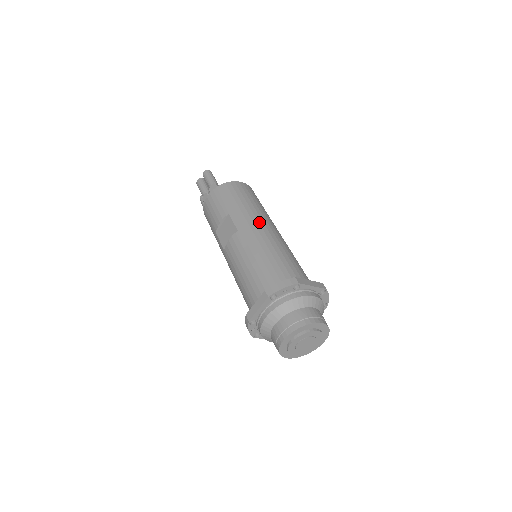
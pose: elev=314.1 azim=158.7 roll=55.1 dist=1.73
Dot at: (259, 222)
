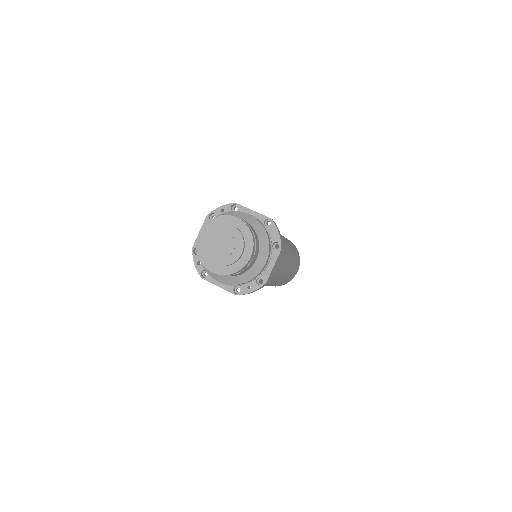
Dot at: occluded
